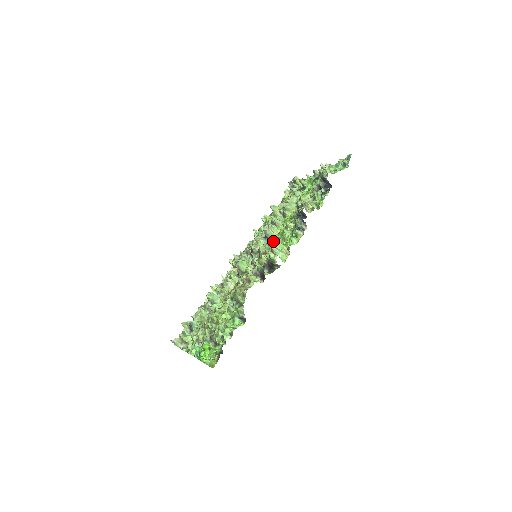
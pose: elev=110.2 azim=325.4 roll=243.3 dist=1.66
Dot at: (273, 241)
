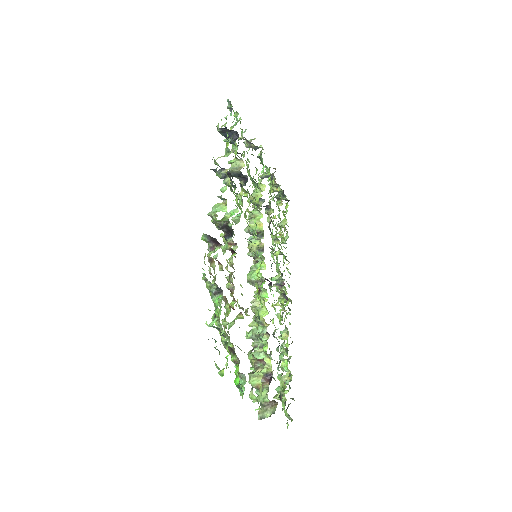
Dot at: occluded
